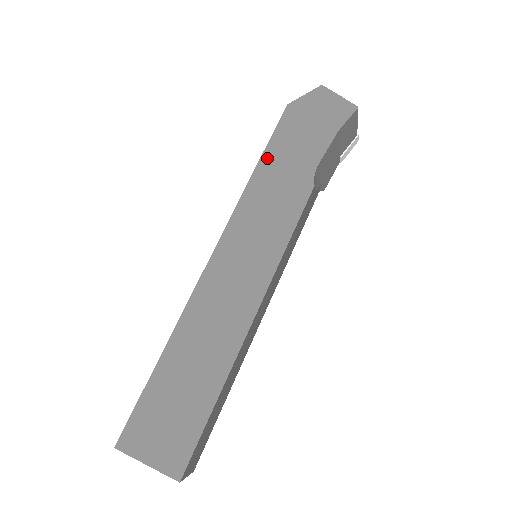
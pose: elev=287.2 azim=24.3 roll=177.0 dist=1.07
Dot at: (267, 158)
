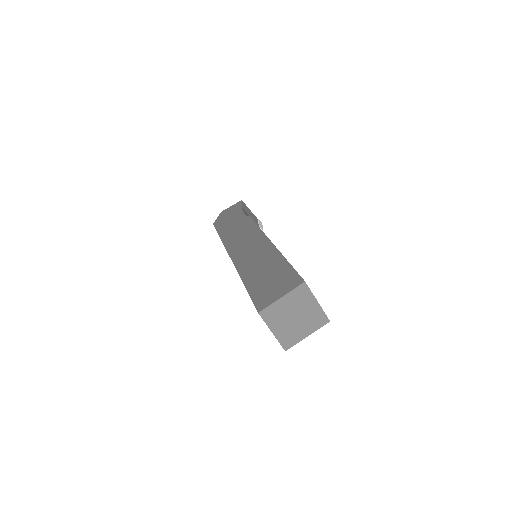
Dot at: (221, 232)
